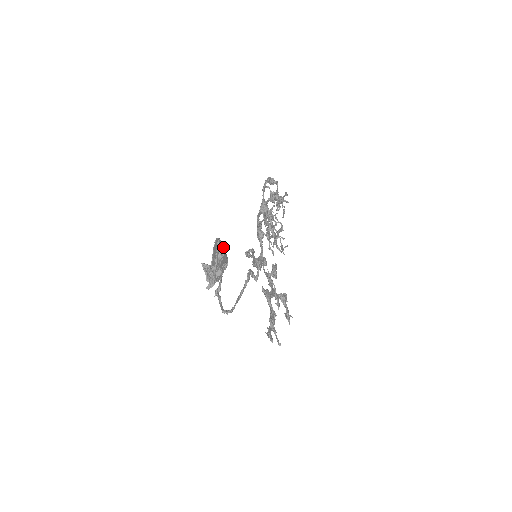
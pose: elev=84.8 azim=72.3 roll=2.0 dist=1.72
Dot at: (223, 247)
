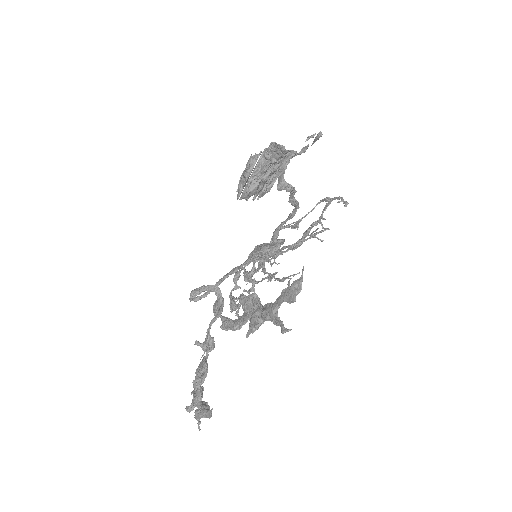
Dot at: occluded
